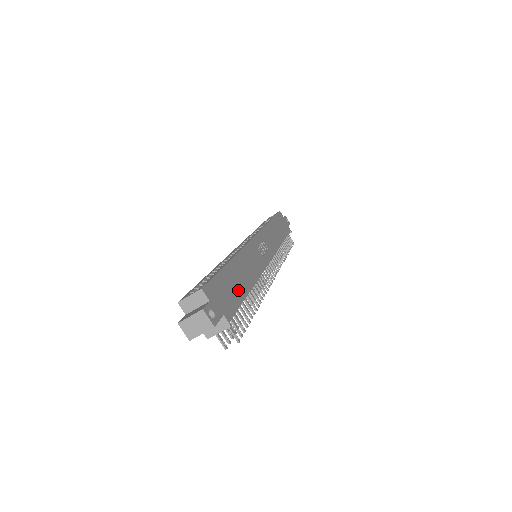
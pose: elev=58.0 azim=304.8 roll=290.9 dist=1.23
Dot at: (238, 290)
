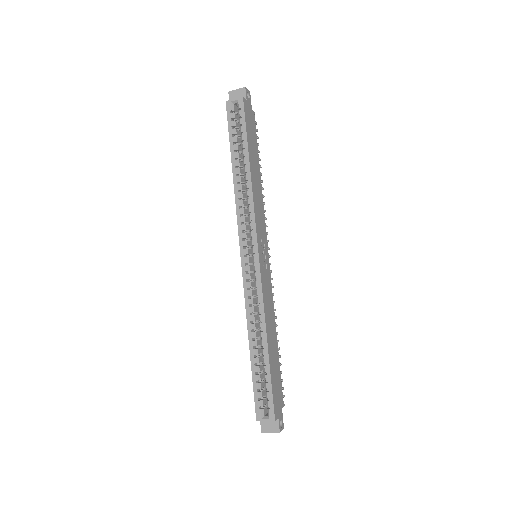
Dot at: (277, 365)
